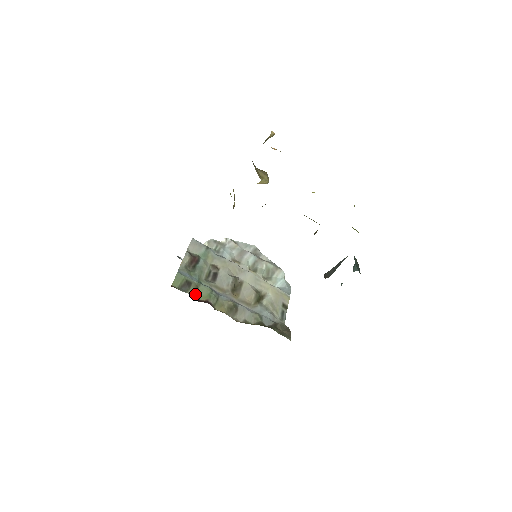
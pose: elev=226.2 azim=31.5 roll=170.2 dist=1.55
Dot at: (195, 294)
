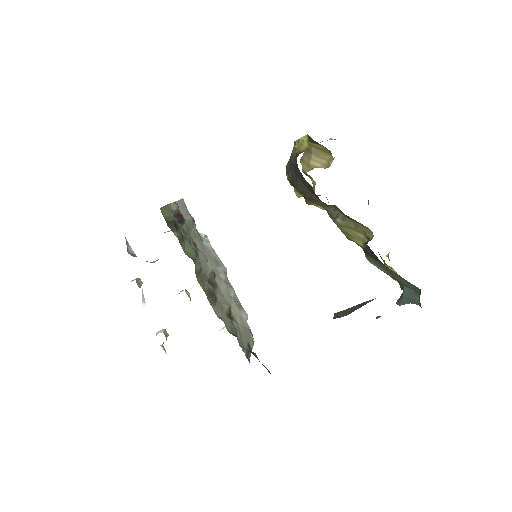
Dot at: (180, 242)
